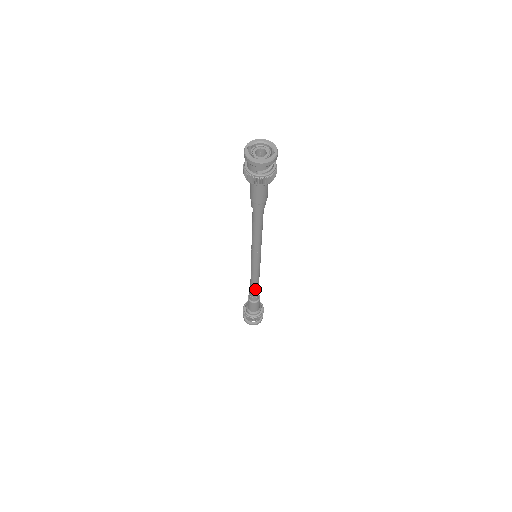
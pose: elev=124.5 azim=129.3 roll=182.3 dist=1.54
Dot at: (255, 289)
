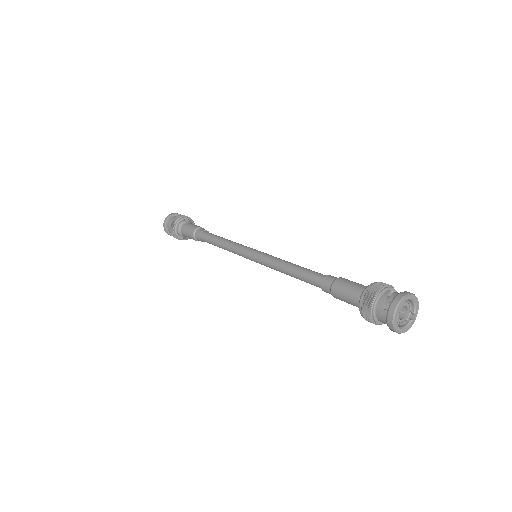
Dot at: occluded
